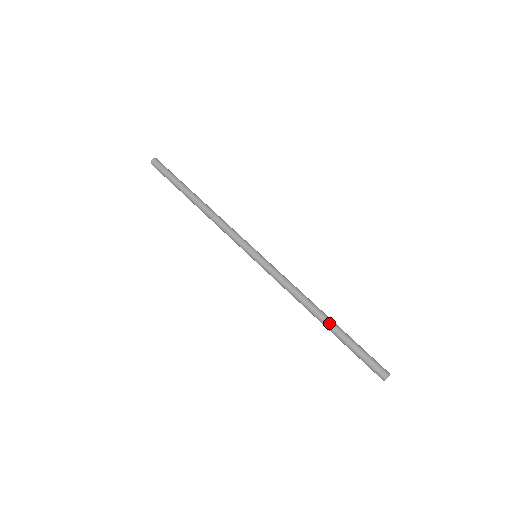
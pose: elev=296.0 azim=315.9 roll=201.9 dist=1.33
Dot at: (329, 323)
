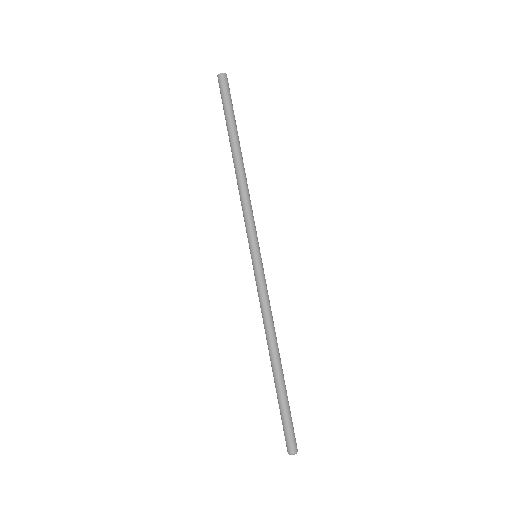
Dot at: (273, 371)
